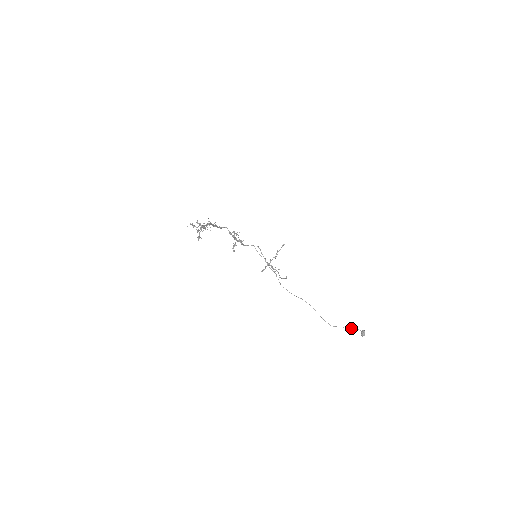
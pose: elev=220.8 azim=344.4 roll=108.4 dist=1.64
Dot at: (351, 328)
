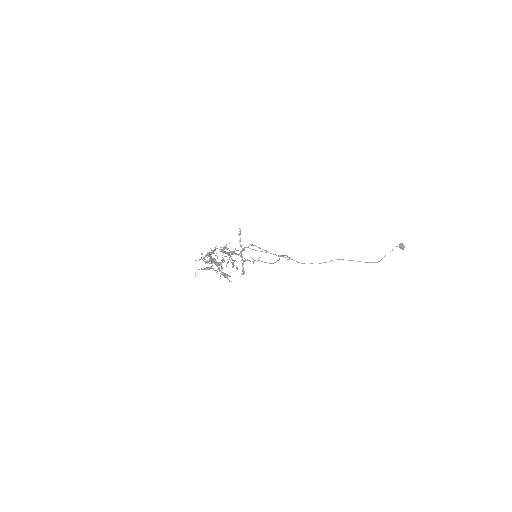
Dot at: (392, 250)
